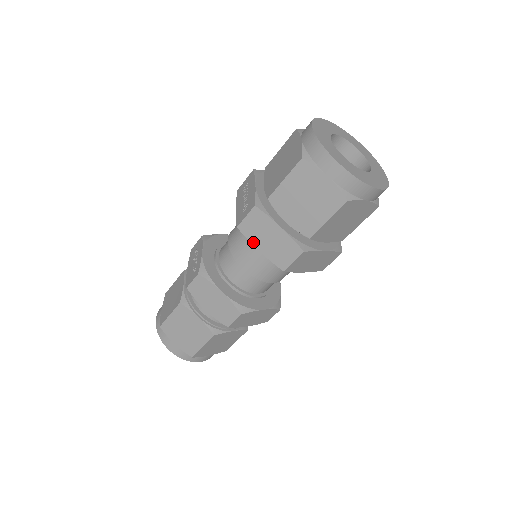
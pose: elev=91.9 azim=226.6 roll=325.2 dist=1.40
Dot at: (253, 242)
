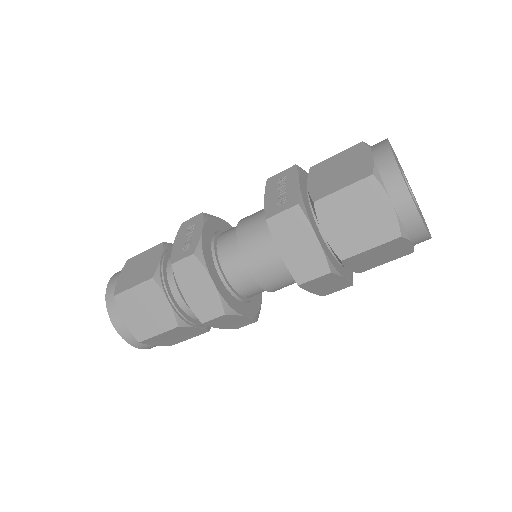
Dot at: (277, 242)
